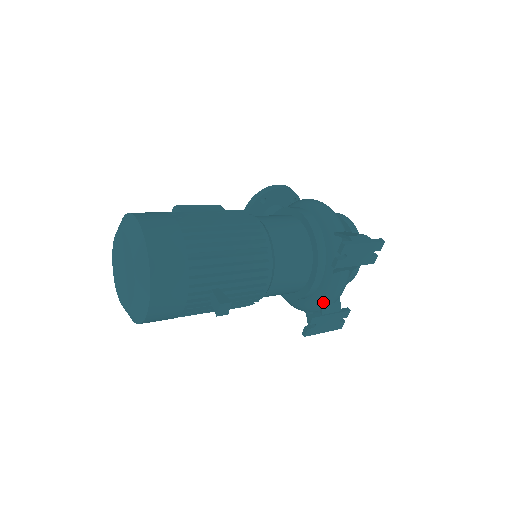
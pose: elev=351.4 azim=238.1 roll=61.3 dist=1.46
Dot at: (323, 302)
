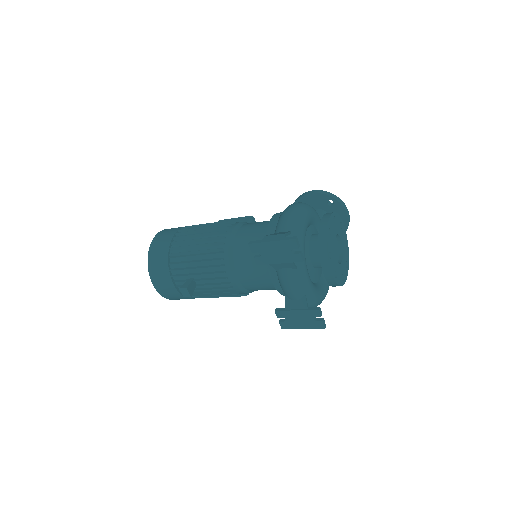
Dot at: (286, 298)
